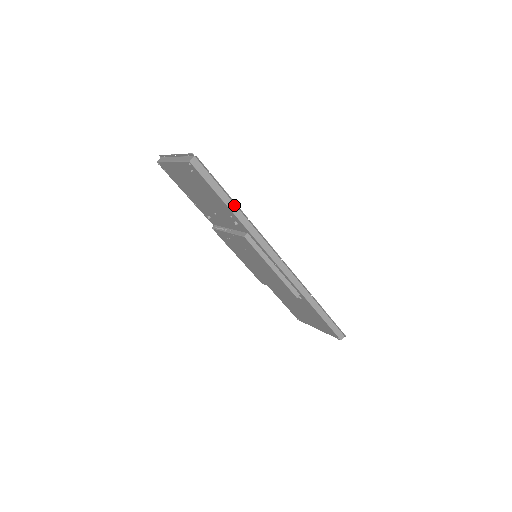
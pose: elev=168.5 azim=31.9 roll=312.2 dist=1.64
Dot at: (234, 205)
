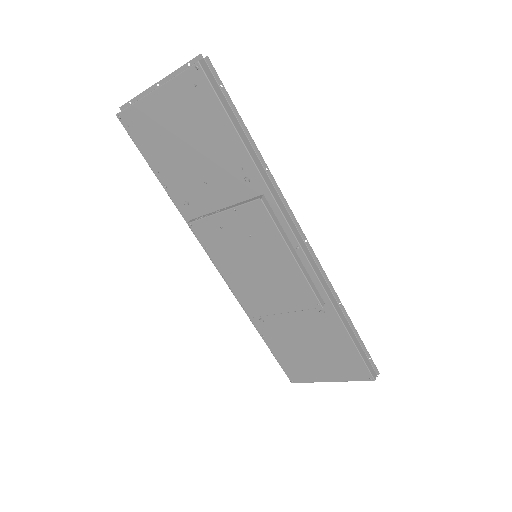
Dot at: (250, 145)
